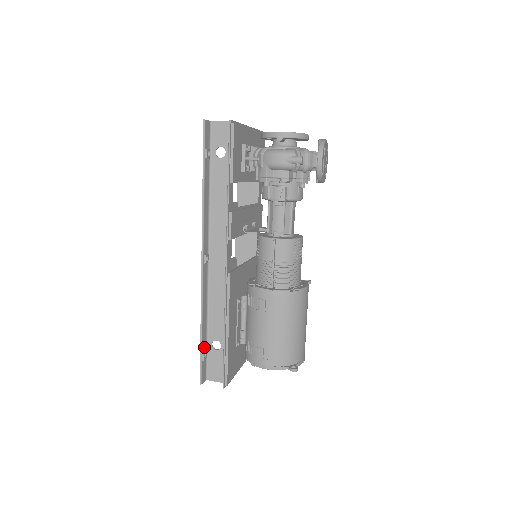
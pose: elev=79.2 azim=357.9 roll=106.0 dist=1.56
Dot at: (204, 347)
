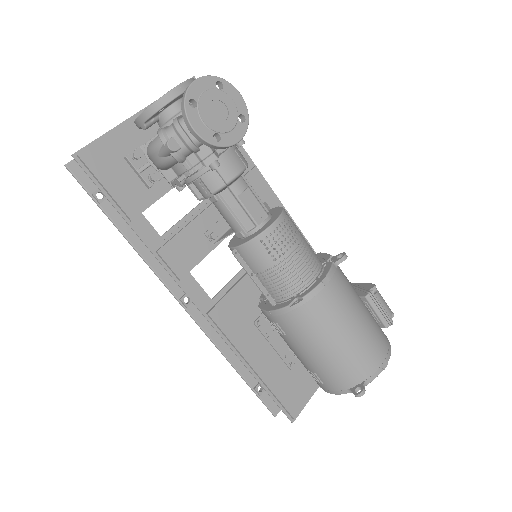
Dot at: (254, 381)
